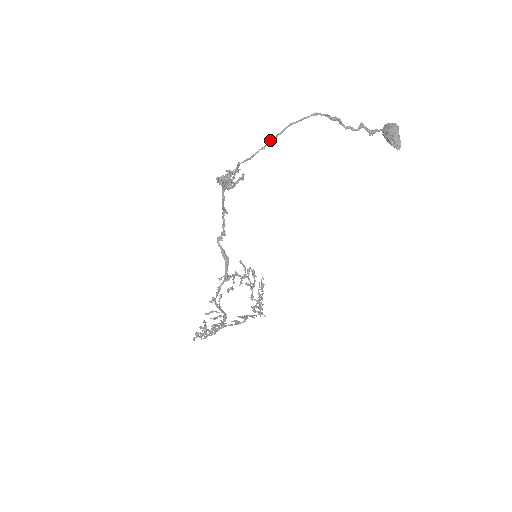
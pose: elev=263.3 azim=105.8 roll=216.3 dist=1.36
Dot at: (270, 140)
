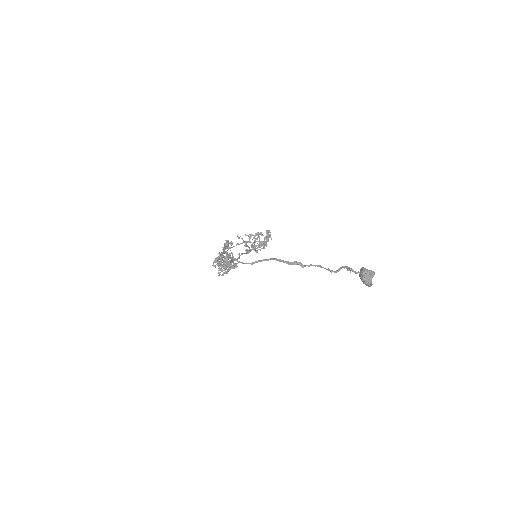
Dot at: (258, 261)
